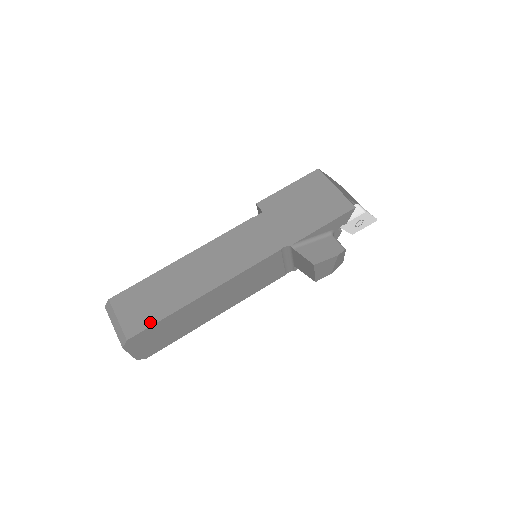
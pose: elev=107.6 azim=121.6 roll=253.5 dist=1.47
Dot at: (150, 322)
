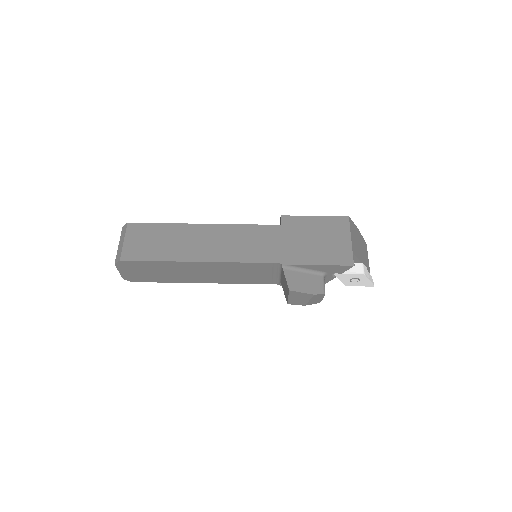
Dot at: (144, 257)
